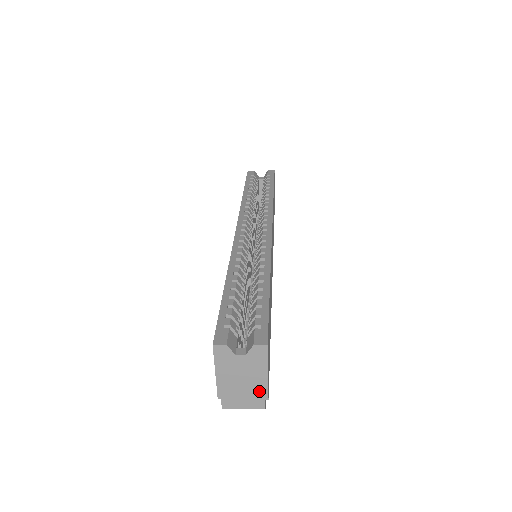
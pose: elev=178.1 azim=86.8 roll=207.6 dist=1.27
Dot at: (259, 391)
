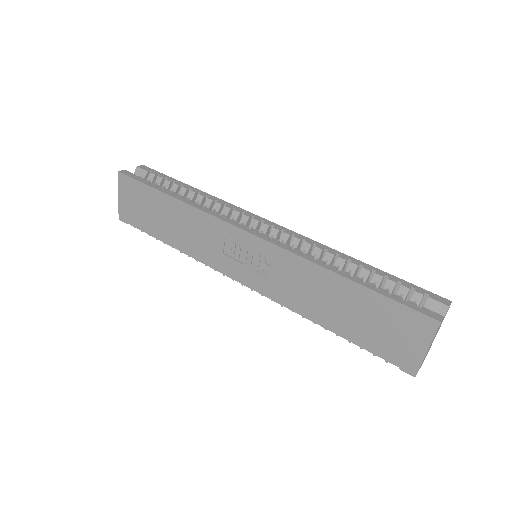
Dot at: occluded
